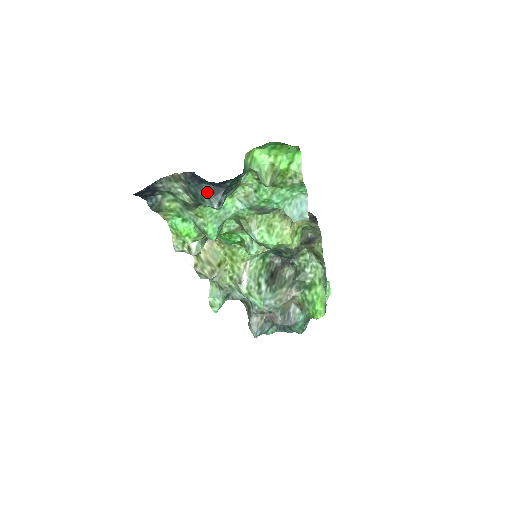
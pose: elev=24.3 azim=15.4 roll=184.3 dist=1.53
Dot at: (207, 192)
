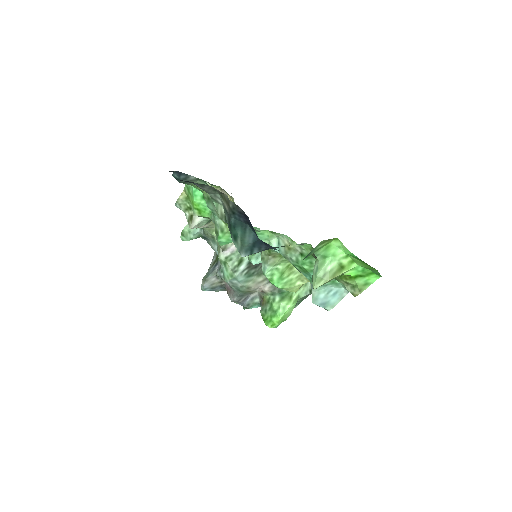
Dot at: (246, 237)
